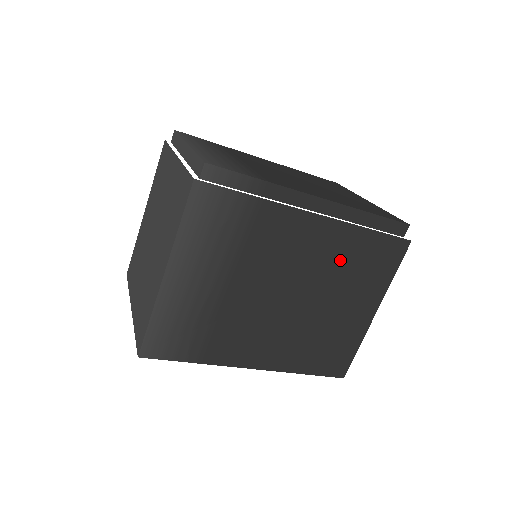
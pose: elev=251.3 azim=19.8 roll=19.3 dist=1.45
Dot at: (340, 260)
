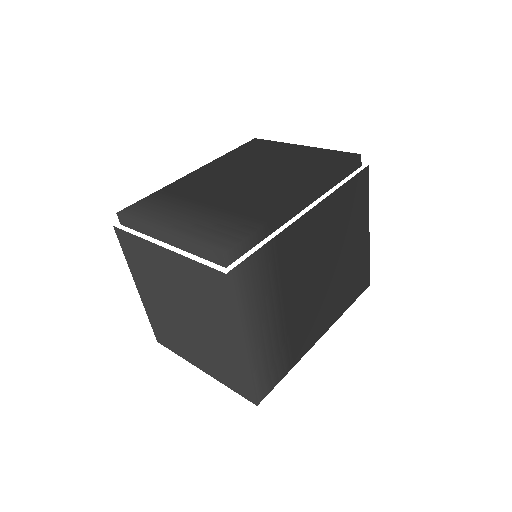
Dot at: (336, 223)
